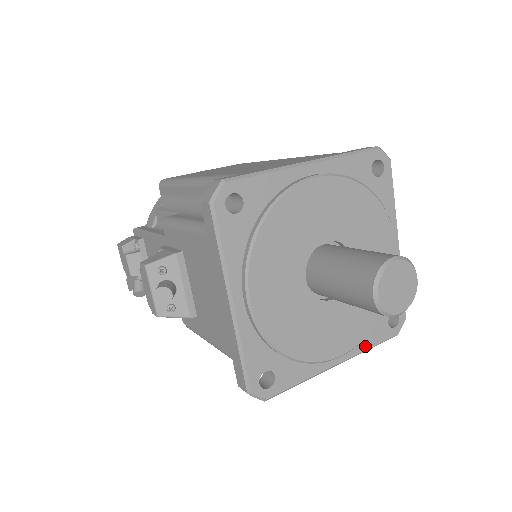
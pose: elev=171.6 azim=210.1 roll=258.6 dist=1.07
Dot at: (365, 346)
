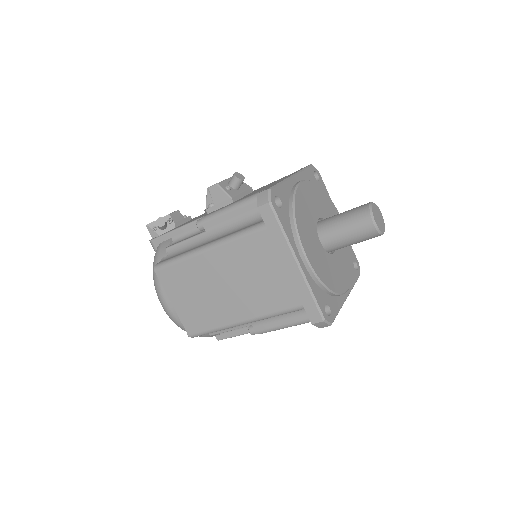
Dot at: (312, 286)
